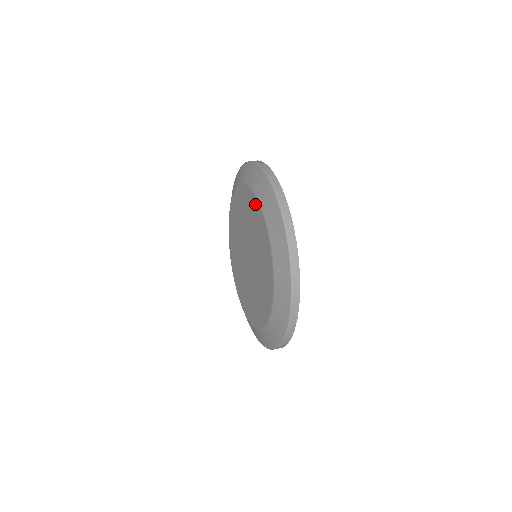
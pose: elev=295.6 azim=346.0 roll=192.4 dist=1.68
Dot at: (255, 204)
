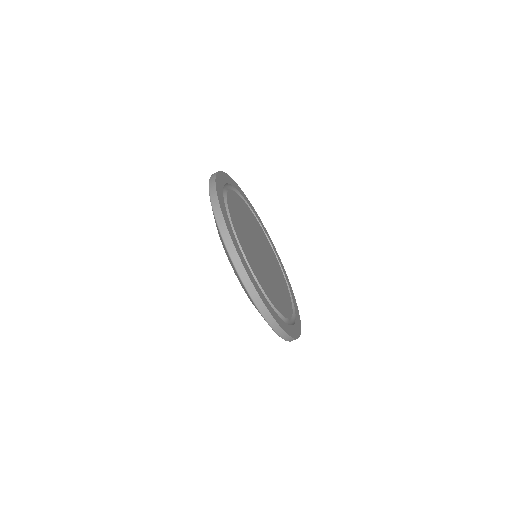
Dot at: occluded
